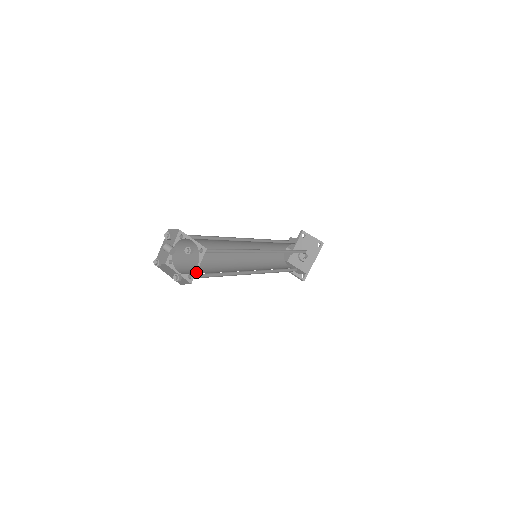
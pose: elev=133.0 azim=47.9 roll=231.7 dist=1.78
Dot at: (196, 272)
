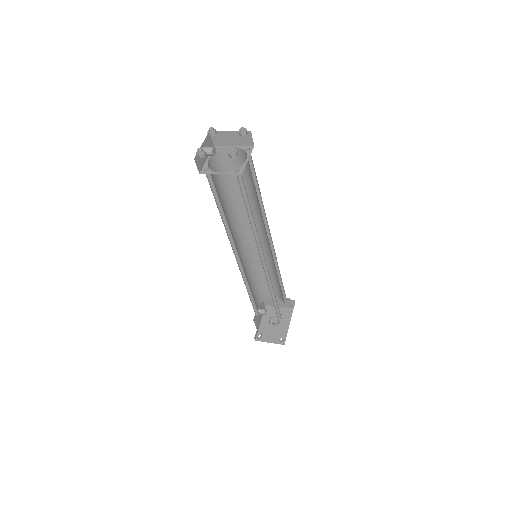
Dot at: occluded
